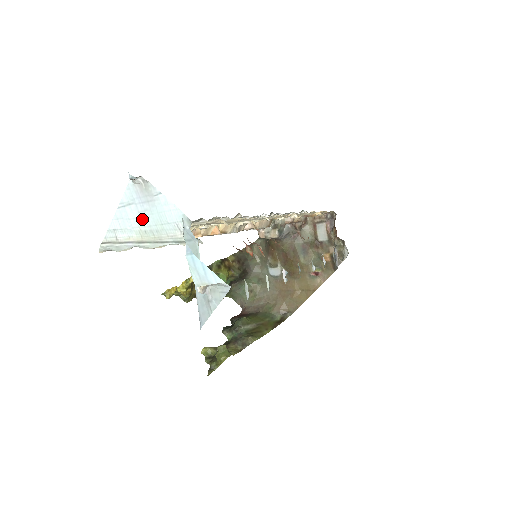
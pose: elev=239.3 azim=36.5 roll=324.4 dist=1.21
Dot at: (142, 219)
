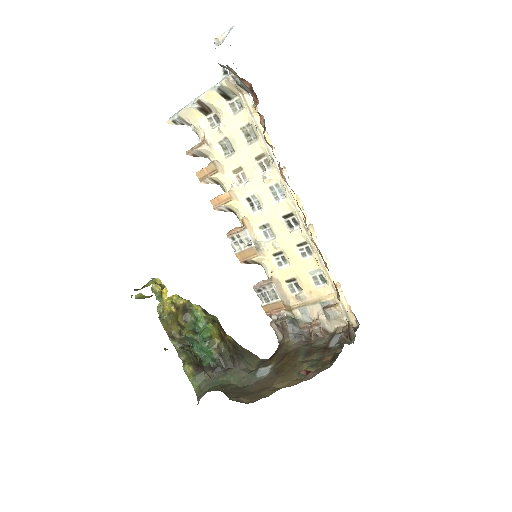
Dot at: occluded
